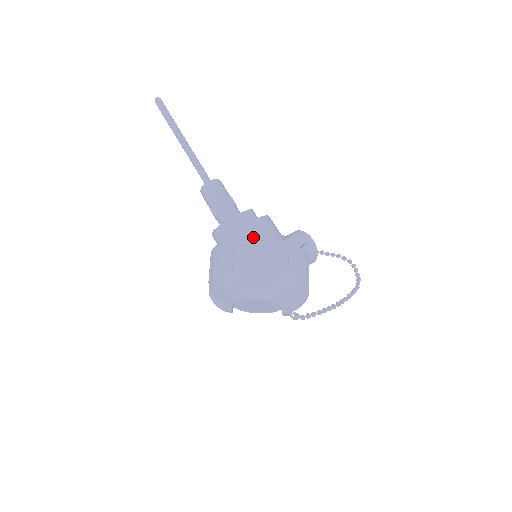
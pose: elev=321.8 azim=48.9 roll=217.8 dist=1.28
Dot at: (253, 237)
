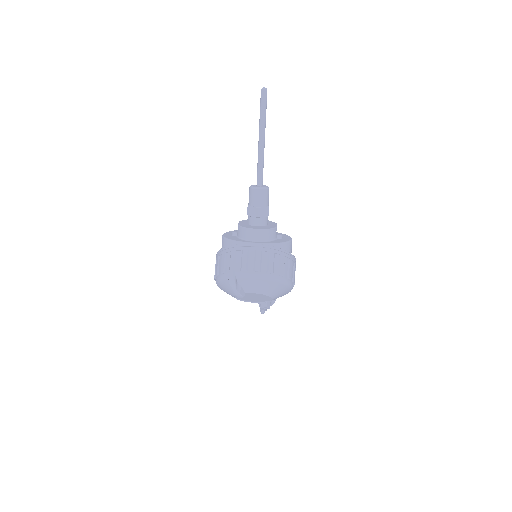
Dot at: occluded
